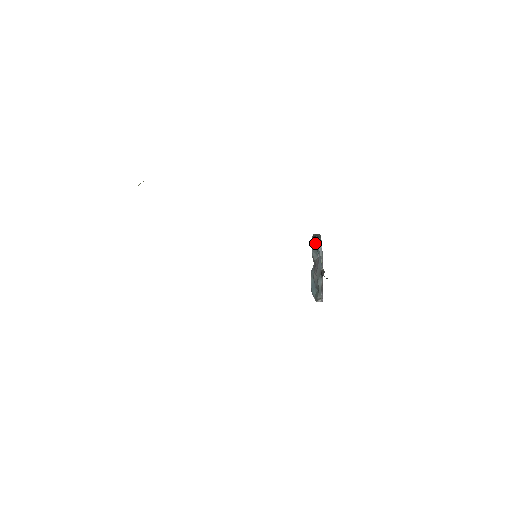
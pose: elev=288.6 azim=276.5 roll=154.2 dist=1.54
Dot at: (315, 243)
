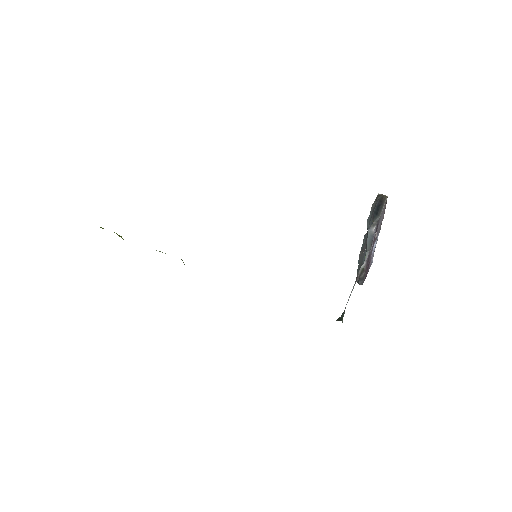
Dot at: (367, 224)
